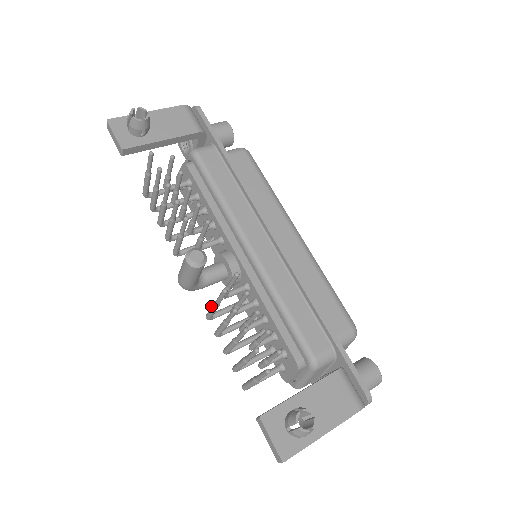
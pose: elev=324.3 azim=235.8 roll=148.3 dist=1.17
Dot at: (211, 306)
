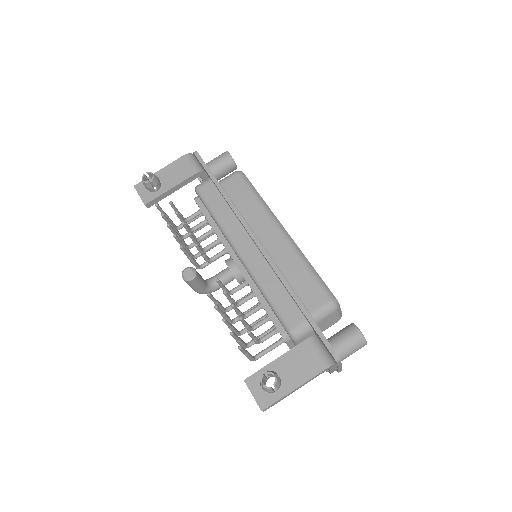
Dot at: occluded
